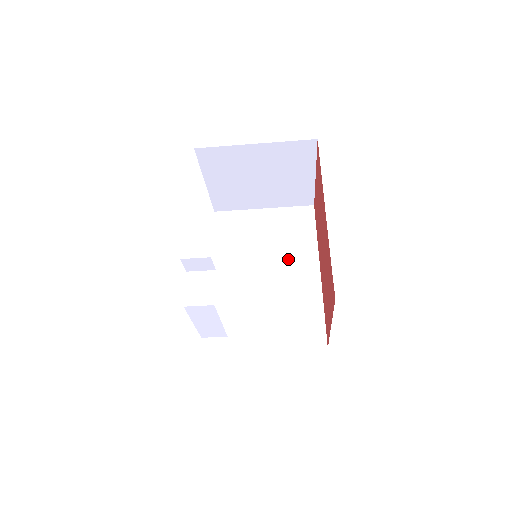
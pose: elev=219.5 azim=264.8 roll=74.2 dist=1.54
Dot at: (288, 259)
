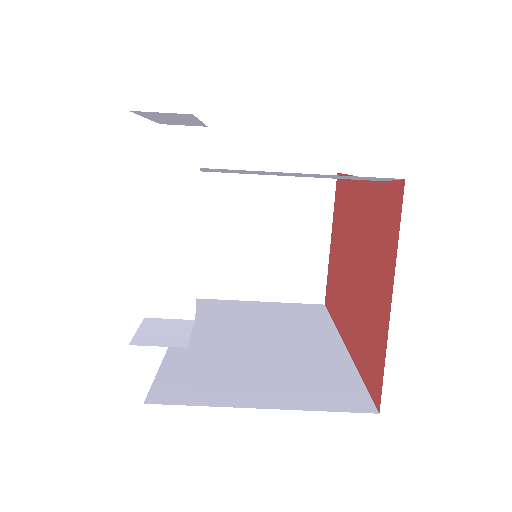
Dot at: (293, 333)
